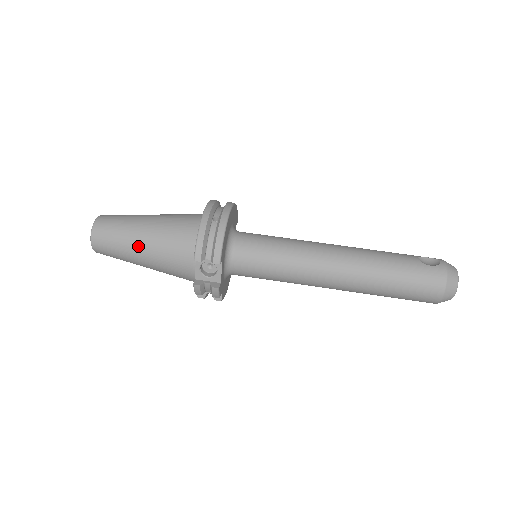
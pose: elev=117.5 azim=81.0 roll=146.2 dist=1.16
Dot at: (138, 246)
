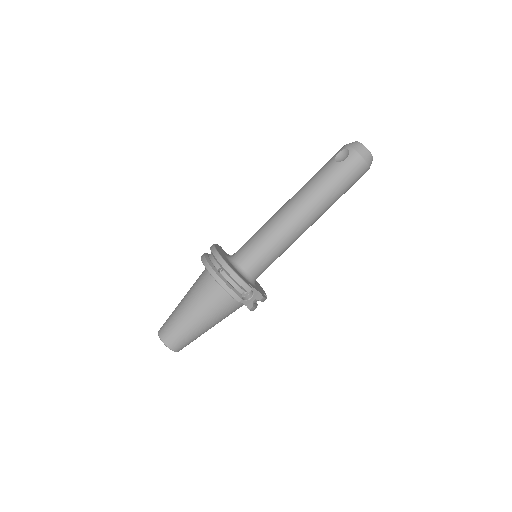
Dot at: (200, 326)
